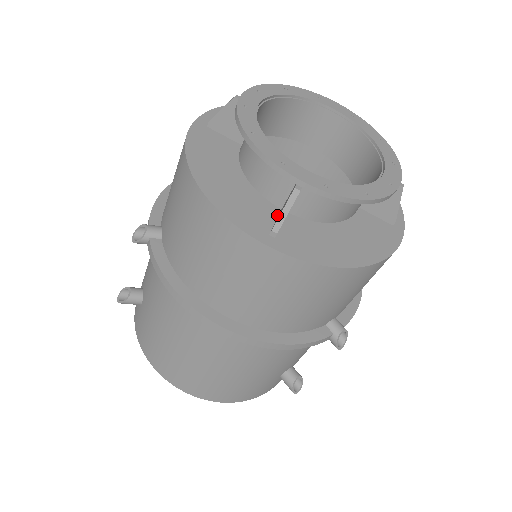
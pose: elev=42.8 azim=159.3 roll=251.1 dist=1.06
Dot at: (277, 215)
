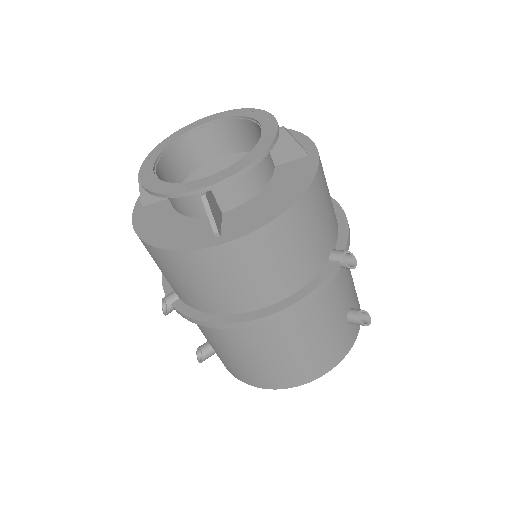
Dot at: occluded
